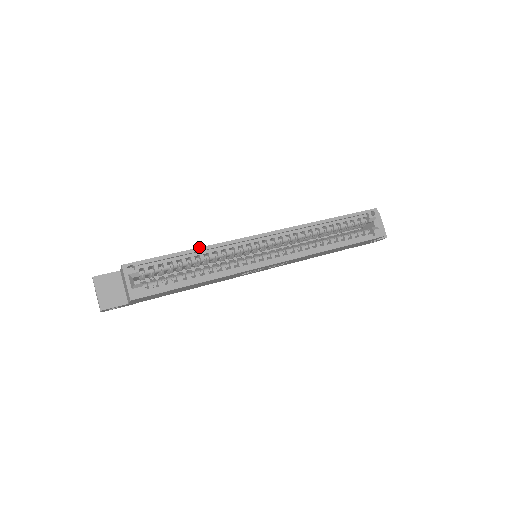
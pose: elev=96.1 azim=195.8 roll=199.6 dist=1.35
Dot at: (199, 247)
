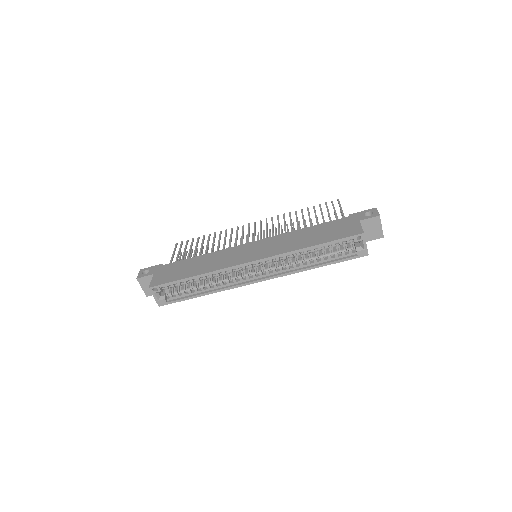
Dot at: (200, 274)
